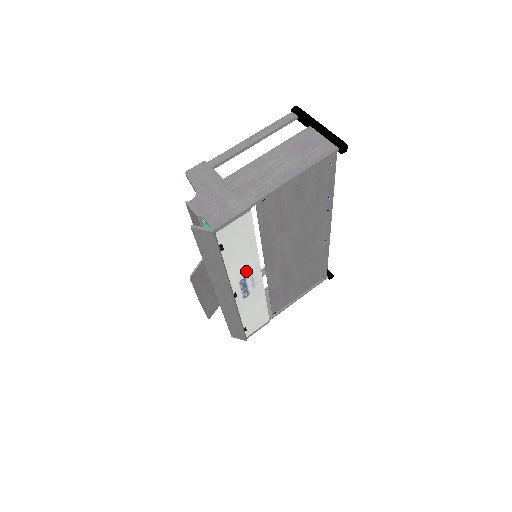
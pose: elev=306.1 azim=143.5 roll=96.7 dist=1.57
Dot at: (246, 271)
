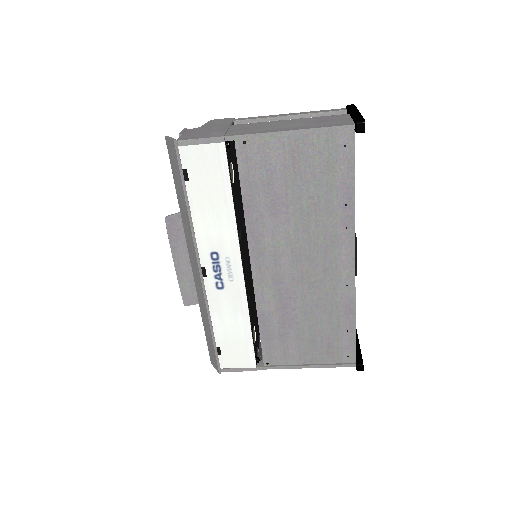
Dot at: (220, 242)
